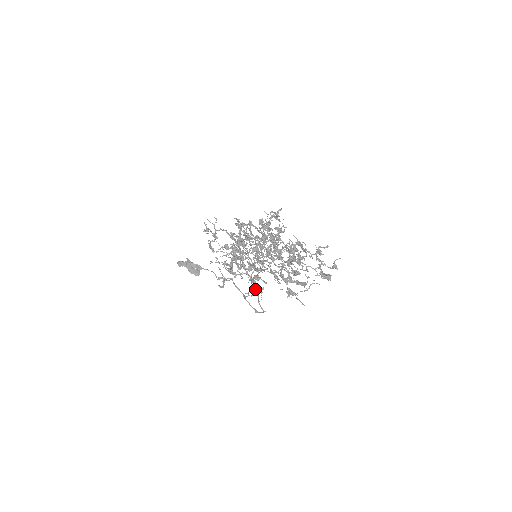
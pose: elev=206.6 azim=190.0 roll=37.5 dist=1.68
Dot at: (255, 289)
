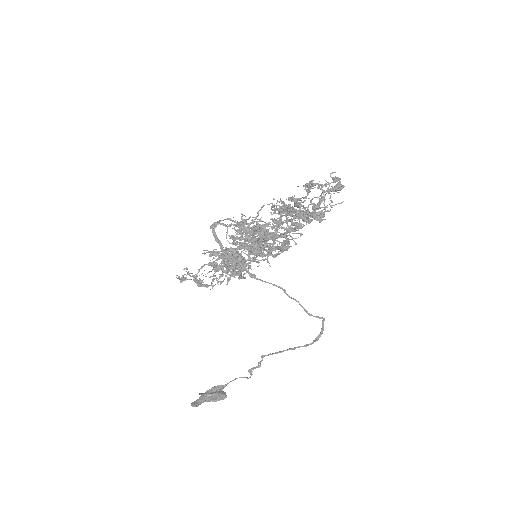
Dot at: occluded
